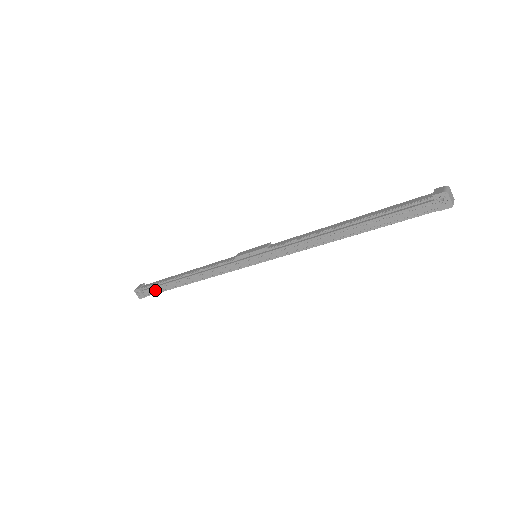
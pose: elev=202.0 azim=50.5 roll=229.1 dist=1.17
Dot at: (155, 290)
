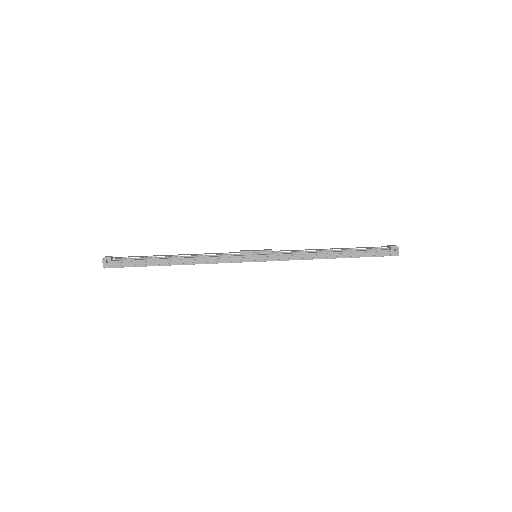
Dot at: (131, 263)
